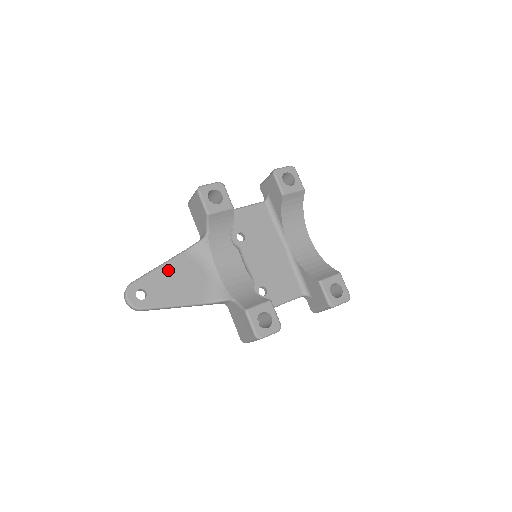
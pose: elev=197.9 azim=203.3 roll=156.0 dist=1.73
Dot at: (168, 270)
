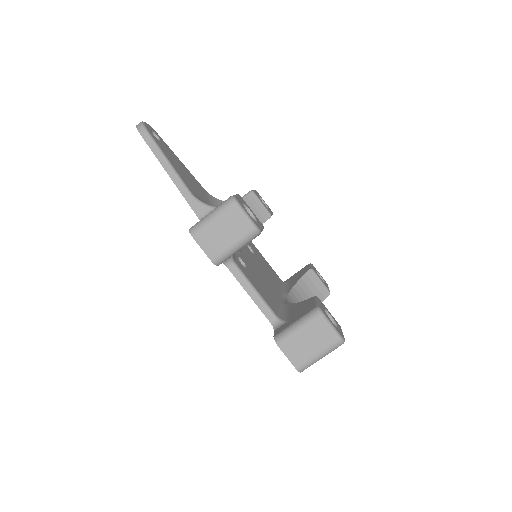
Dot at: (185, 168)
